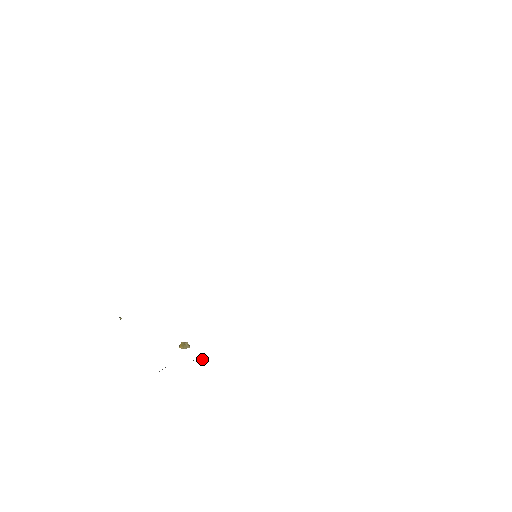
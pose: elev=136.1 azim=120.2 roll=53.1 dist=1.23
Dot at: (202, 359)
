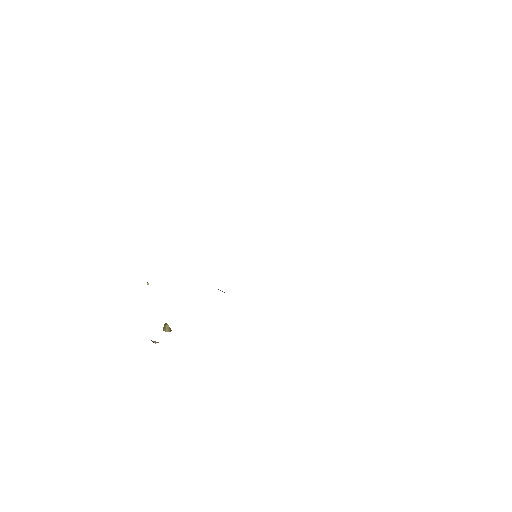
Dot at: (155, 342)
